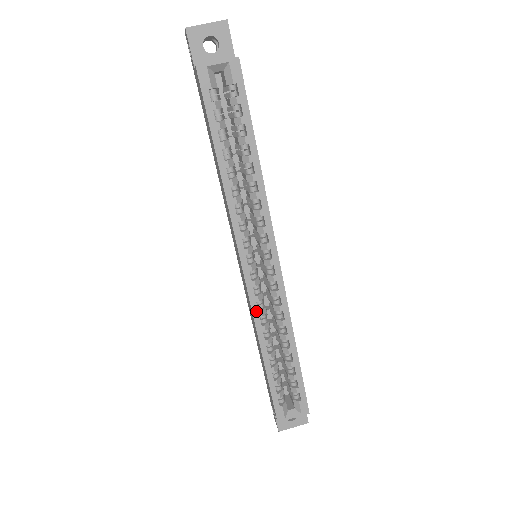
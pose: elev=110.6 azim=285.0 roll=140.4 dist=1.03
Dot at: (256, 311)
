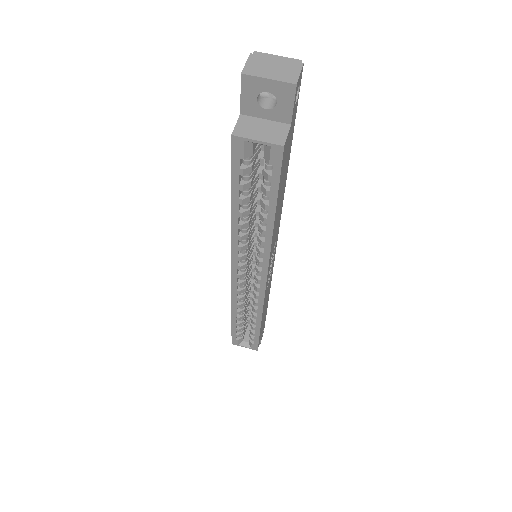
Dot at: (235, 297)
